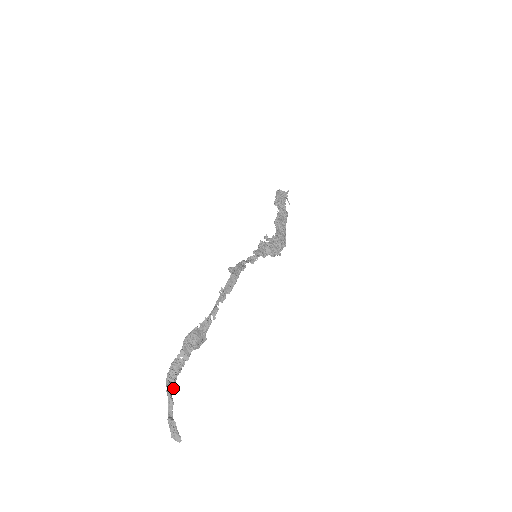
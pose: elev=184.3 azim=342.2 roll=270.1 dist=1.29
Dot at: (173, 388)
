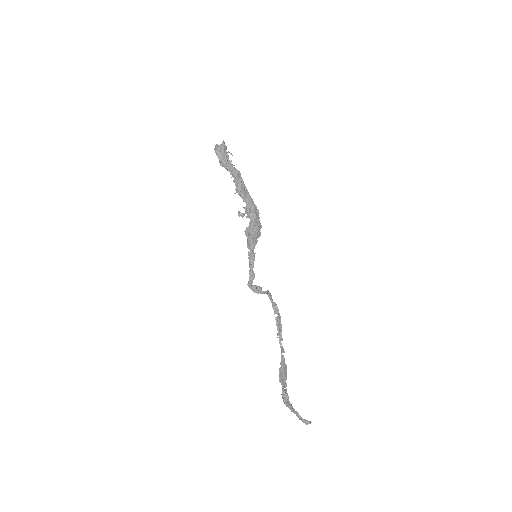
Dot at: (292, 406)
